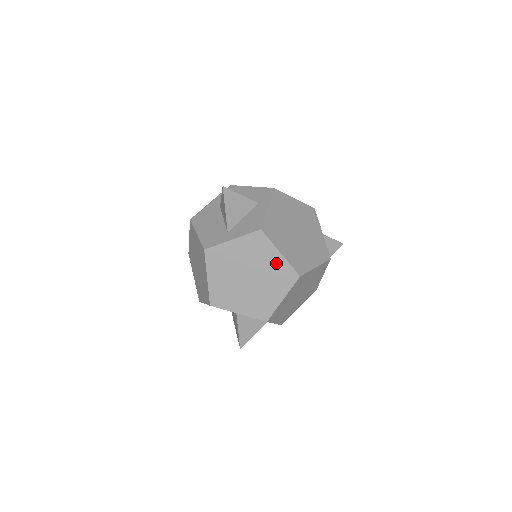
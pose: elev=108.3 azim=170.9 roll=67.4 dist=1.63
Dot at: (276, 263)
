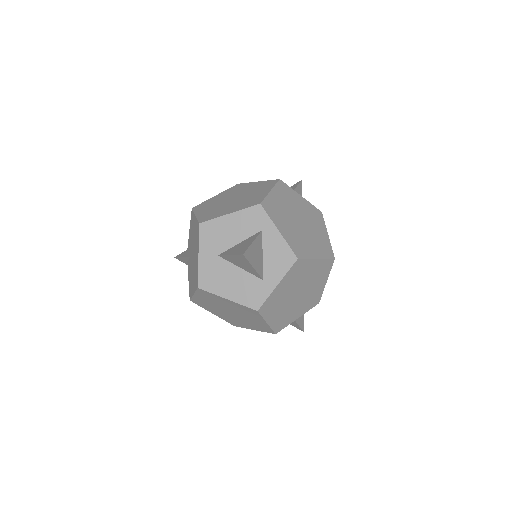
Dot at: (316, 267)
